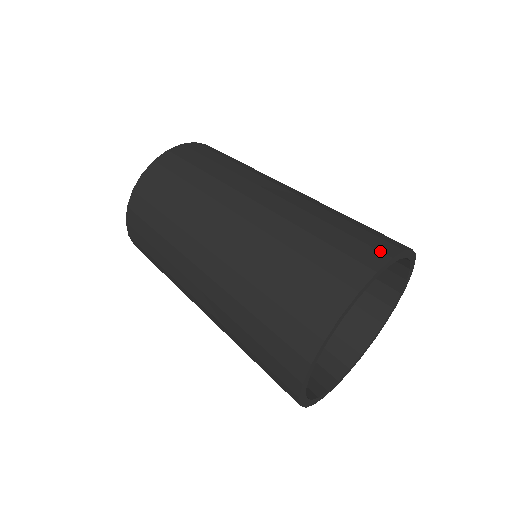
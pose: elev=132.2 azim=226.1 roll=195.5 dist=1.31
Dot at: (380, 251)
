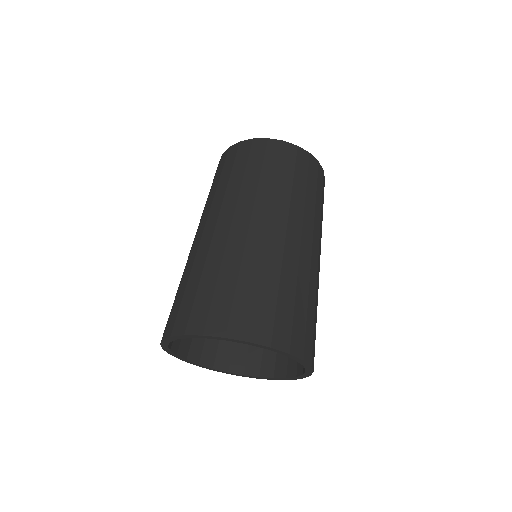
Dot at: (291, 343)
